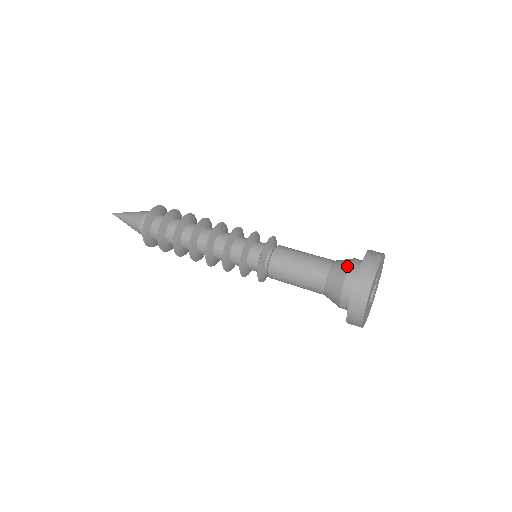
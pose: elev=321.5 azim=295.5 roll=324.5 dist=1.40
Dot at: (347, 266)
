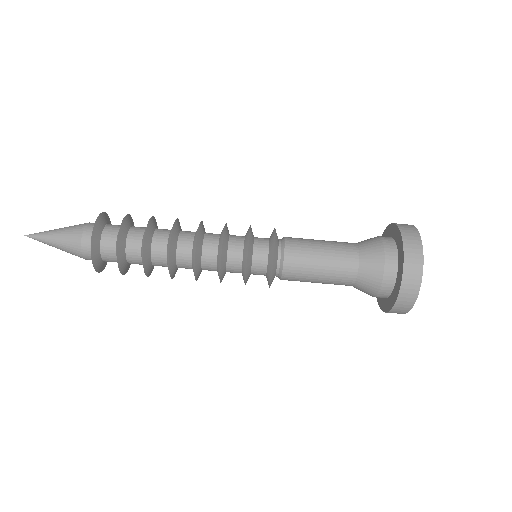
Dot at: (381, 250)
